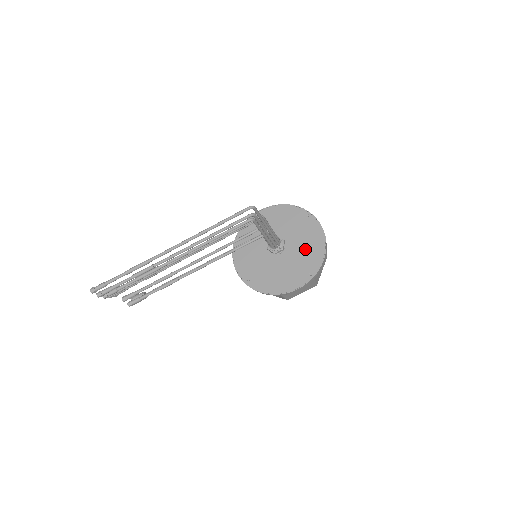
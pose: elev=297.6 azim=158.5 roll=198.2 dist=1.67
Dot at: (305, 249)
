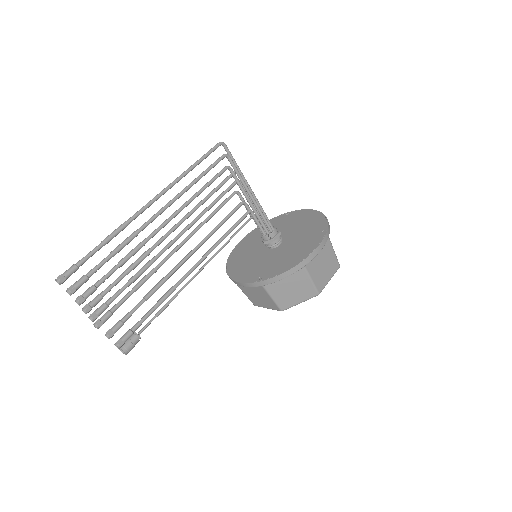
Dot at: (303, 226)
